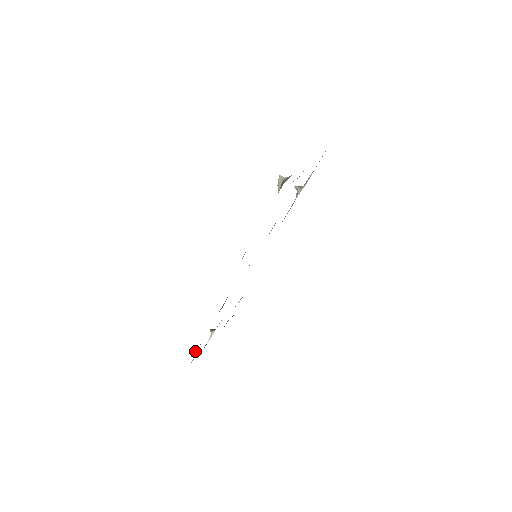
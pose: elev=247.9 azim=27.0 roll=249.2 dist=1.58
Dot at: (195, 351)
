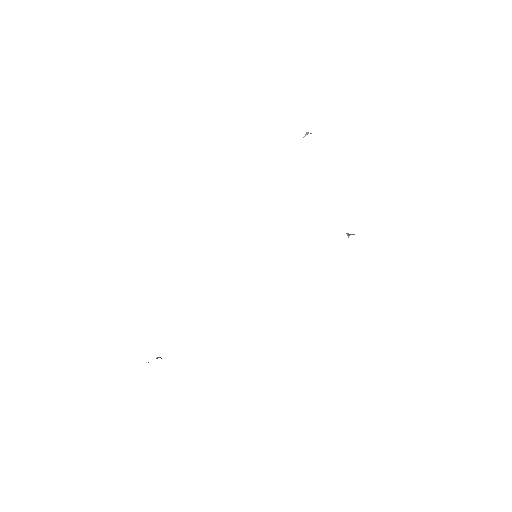
Dot at: occluded
